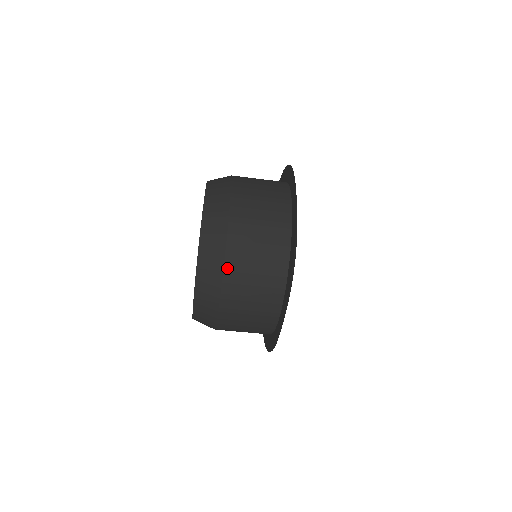
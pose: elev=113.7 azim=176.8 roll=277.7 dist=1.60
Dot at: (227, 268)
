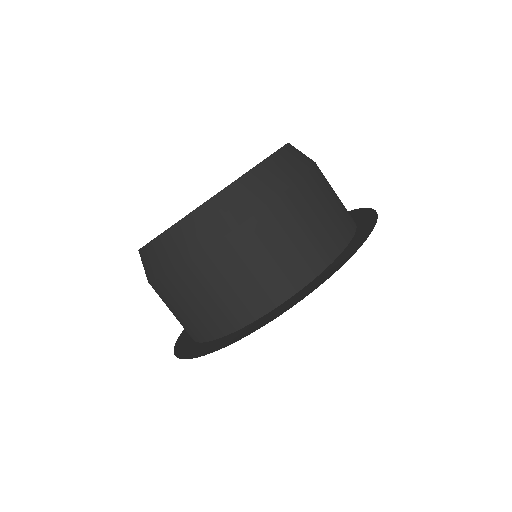
Dot at: (284, 197)
